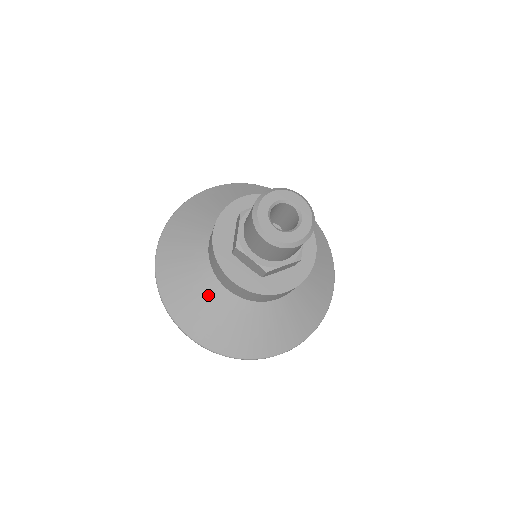
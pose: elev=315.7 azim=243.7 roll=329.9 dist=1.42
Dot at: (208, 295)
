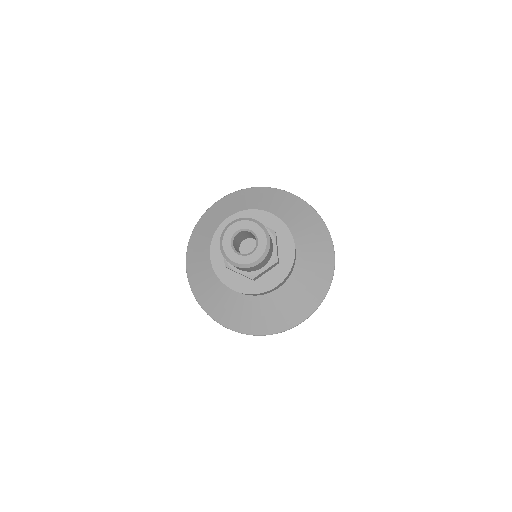
Dot at: (228, 296)
